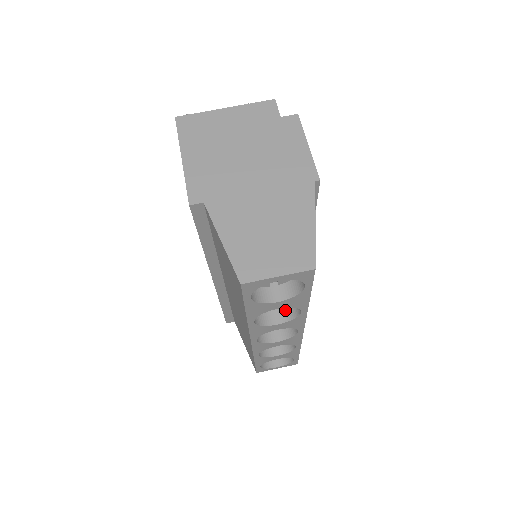
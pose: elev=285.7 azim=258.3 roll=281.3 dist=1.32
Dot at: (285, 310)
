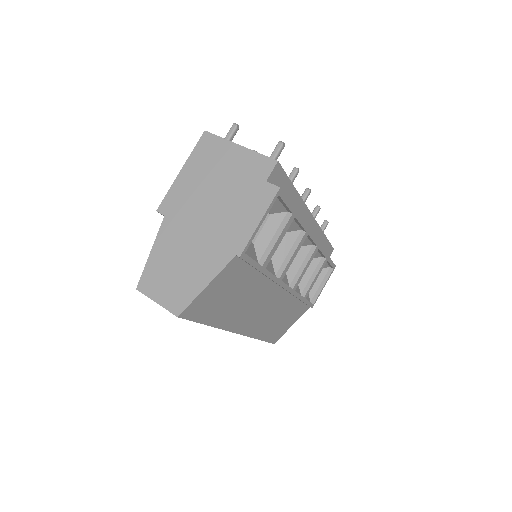
Dot at: occluded
